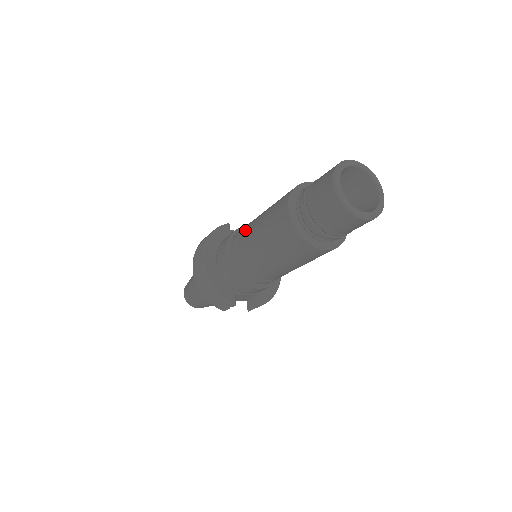
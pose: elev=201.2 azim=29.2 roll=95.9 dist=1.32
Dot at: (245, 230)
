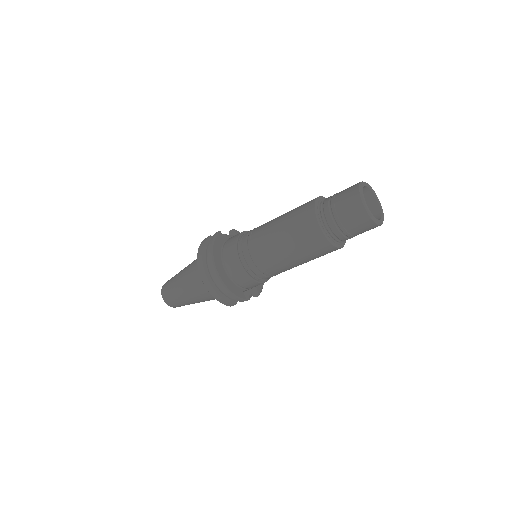
Dot at: (259, 239)
